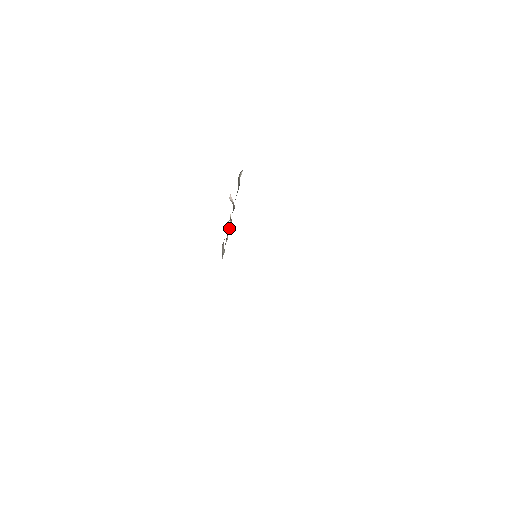
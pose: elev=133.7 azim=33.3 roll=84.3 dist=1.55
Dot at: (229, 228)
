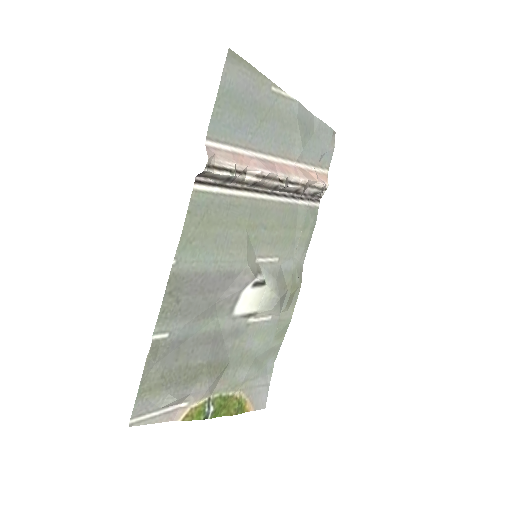
Dot at: (278, 189)
